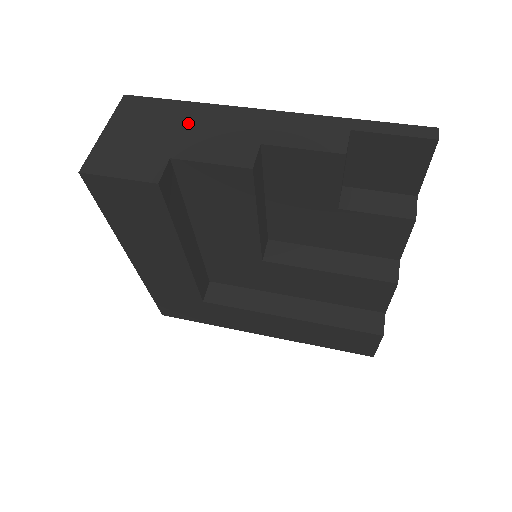
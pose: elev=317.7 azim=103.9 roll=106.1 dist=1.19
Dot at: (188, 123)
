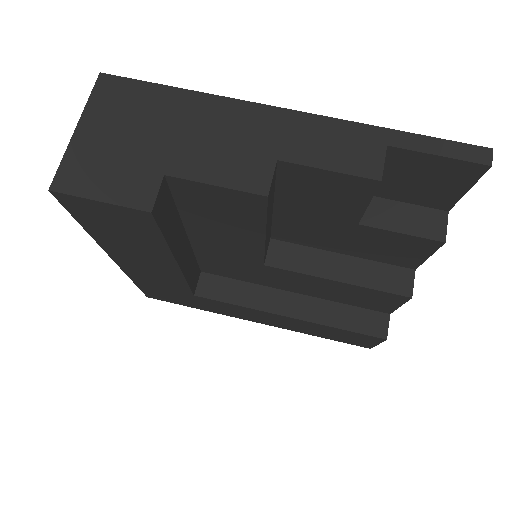
Dot at: (185, 123)
